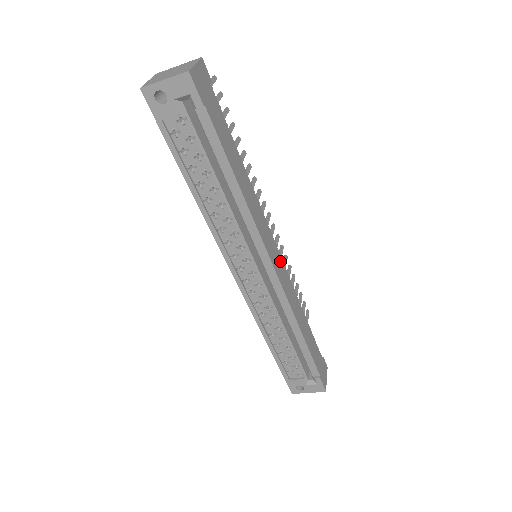
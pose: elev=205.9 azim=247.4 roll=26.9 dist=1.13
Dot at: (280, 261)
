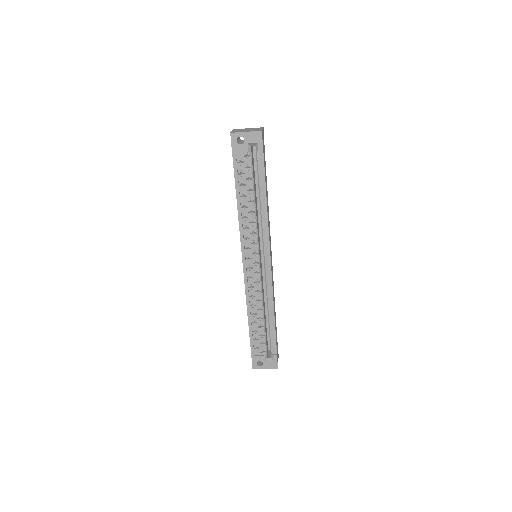
Dot at: occluded
